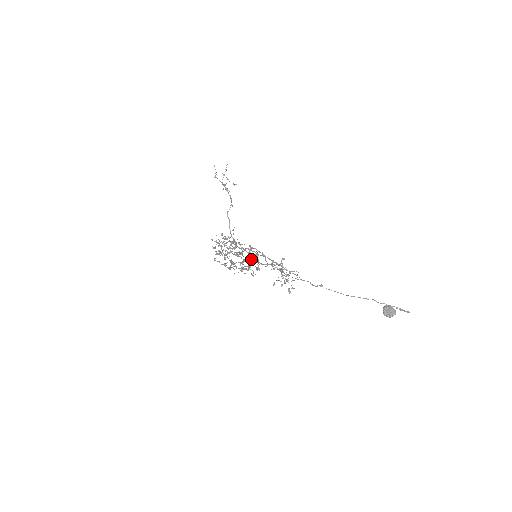
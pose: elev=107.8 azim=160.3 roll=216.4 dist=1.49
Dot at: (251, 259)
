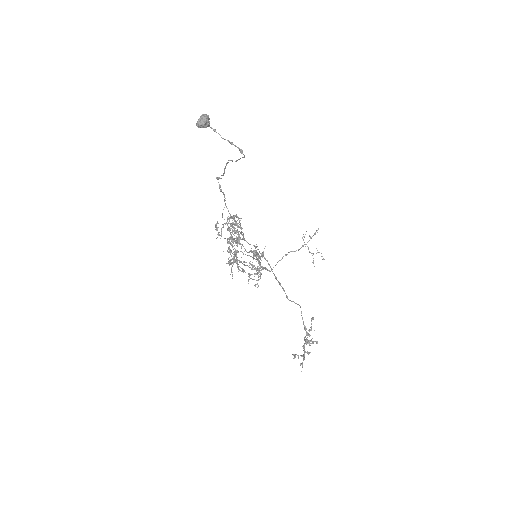
Dot at: (245, 249)
